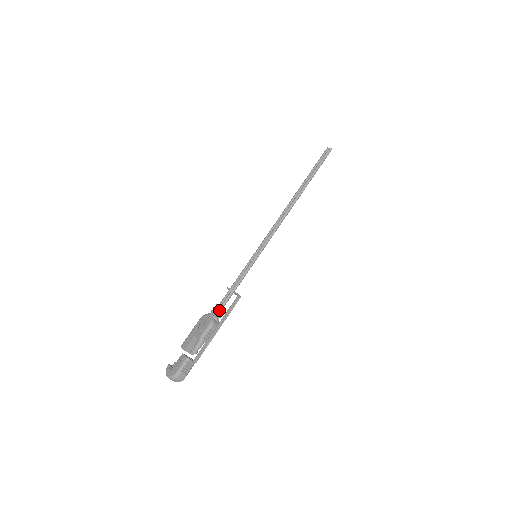
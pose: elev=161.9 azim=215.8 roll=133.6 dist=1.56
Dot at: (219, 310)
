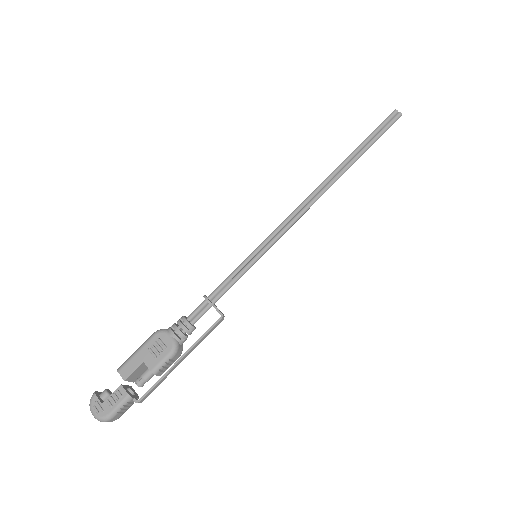
Dot at: (188, 330)
